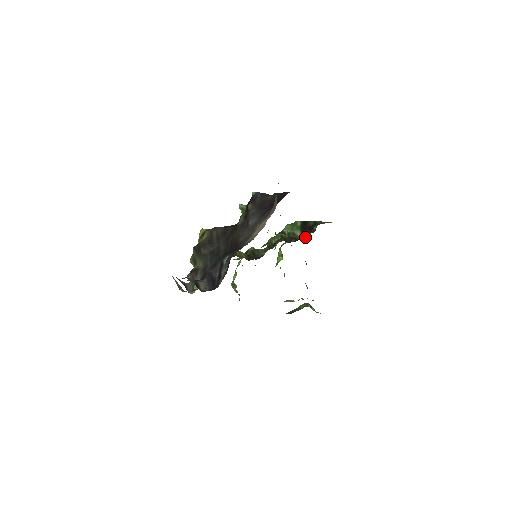
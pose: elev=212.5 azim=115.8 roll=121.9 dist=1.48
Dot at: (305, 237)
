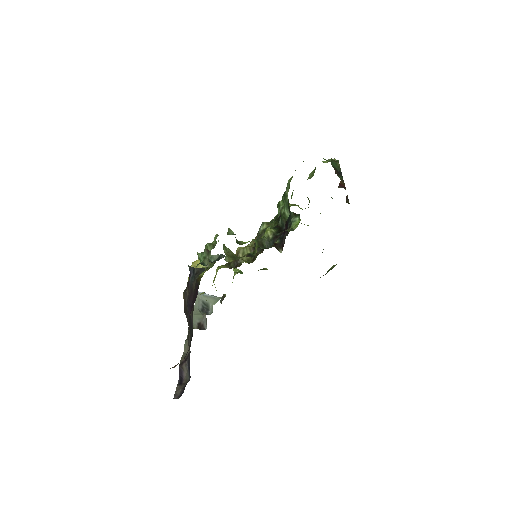
Dot at: (281, 243)
